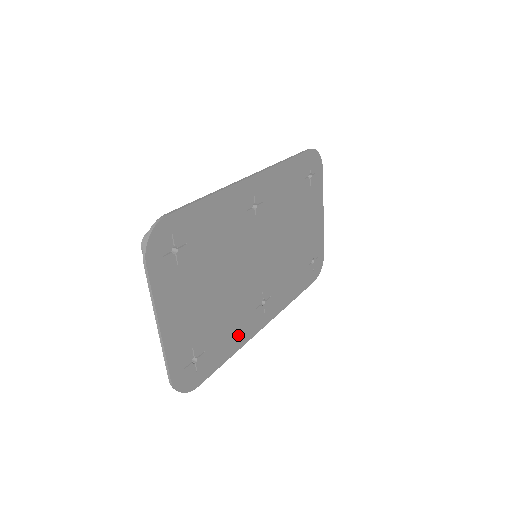
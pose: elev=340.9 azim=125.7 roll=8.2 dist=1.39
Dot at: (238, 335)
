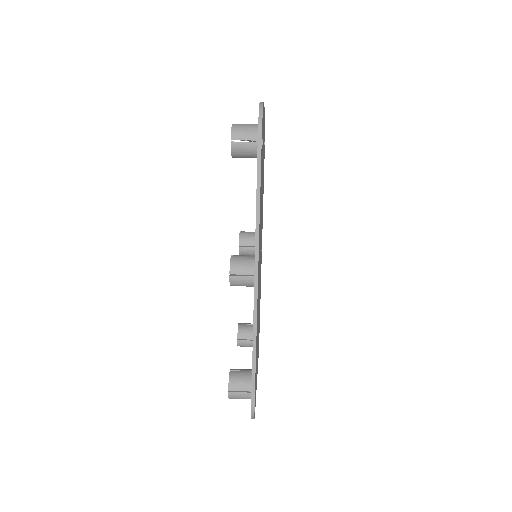
Dot at: occluded
